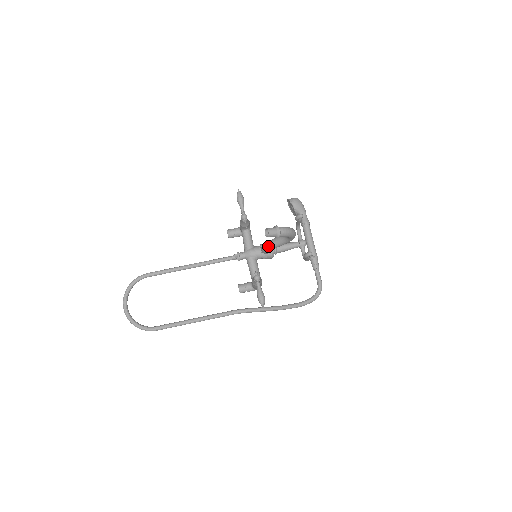
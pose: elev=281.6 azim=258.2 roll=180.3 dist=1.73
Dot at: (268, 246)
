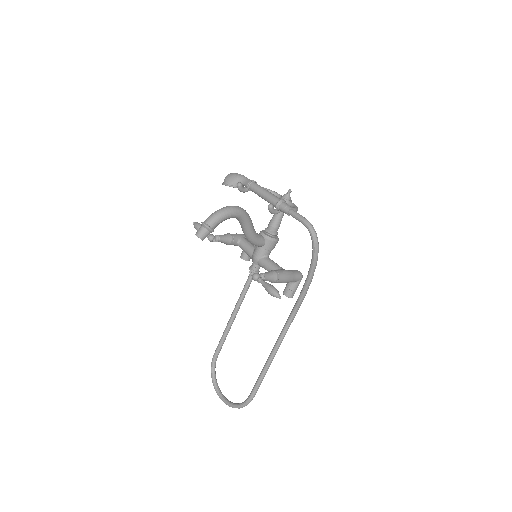
Dot at: (247, 239)
